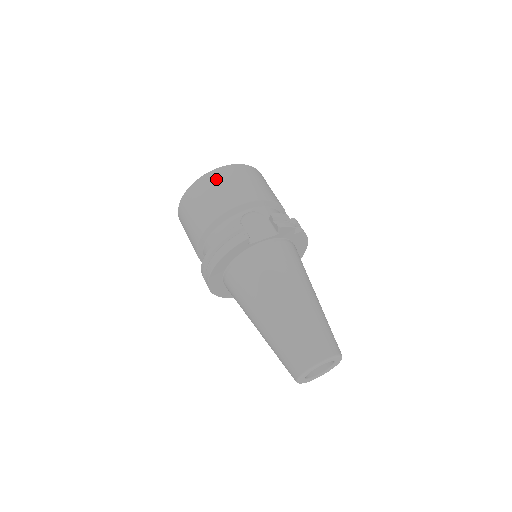
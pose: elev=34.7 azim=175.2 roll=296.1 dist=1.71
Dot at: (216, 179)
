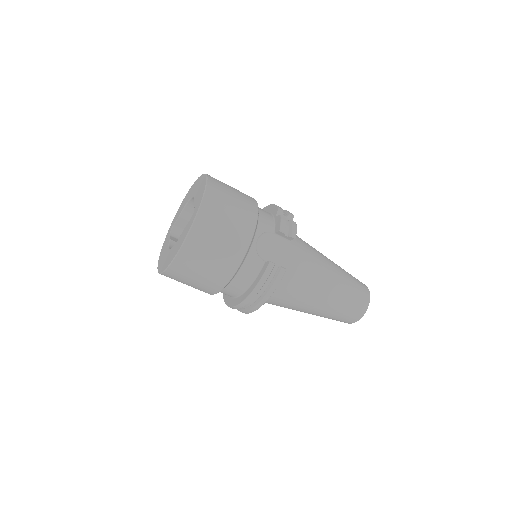
Dot at: (206, 231)
